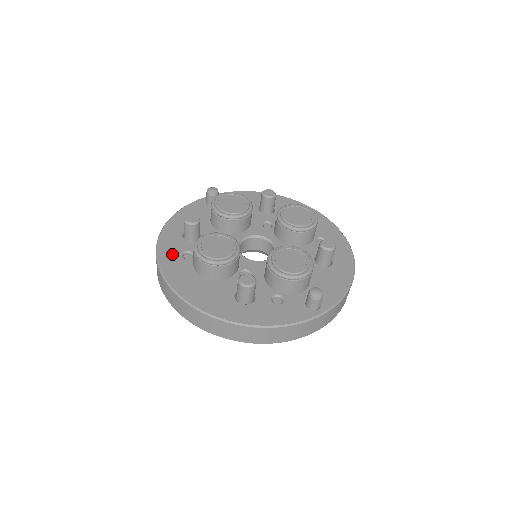
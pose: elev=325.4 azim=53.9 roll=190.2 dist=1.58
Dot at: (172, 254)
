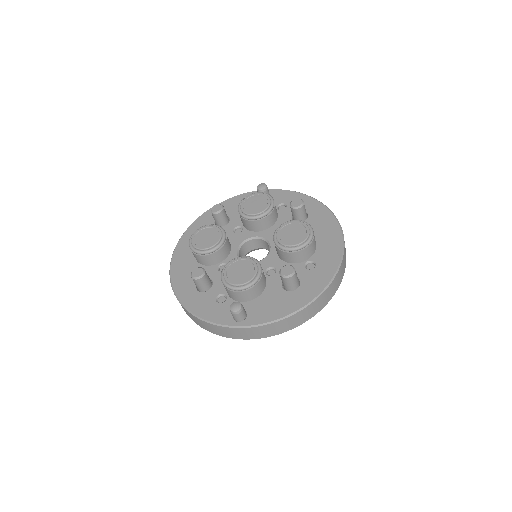
Dot at: occluded
